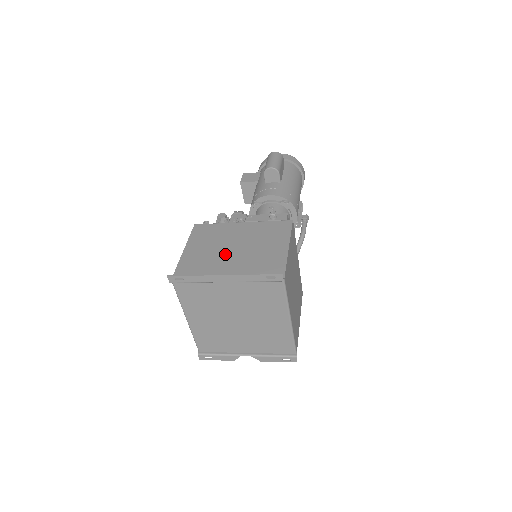
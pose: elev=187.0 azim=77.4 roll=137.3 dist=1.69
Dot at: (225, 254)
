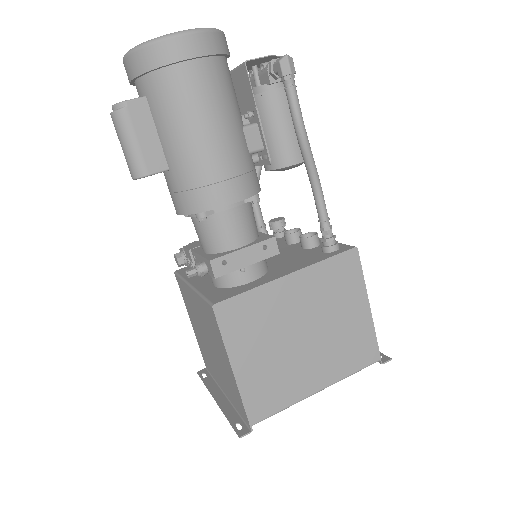
Dot at: (208, 348)
